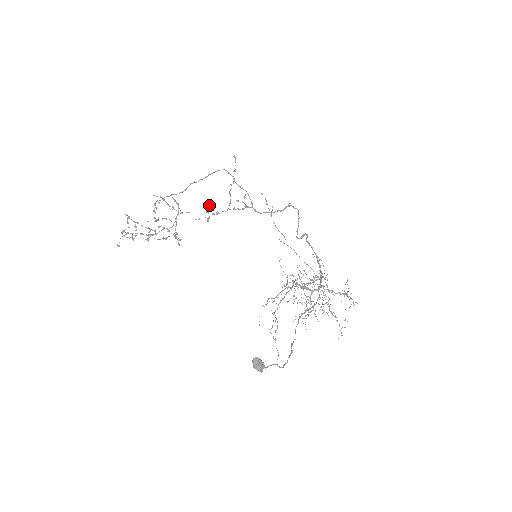
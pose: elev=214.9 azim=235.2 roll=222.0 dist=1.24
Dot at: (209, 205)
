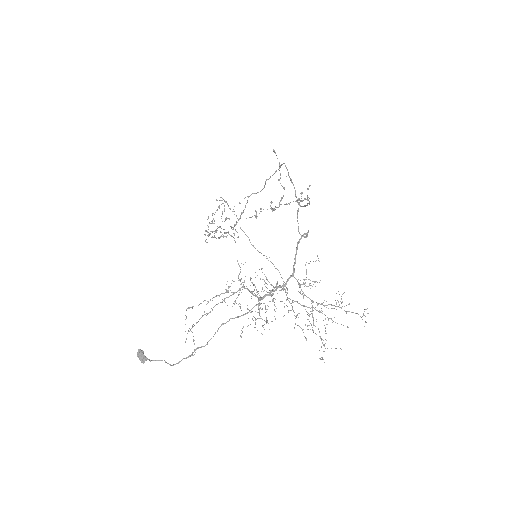
Dot at: (270, 202)
